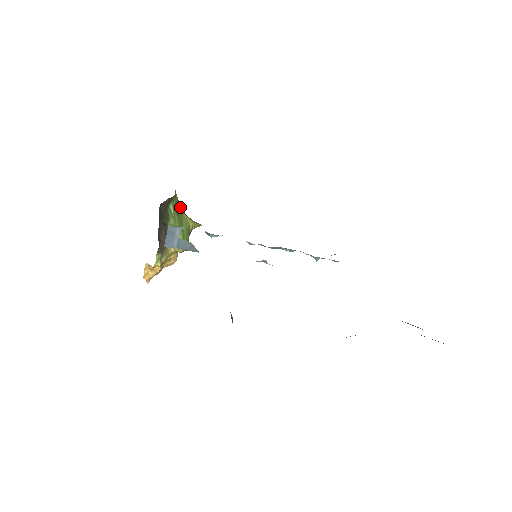
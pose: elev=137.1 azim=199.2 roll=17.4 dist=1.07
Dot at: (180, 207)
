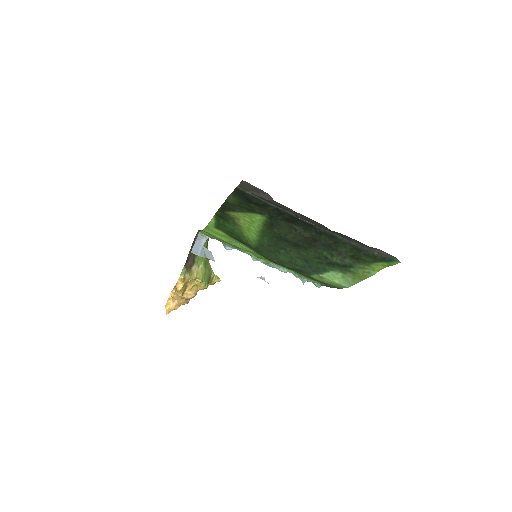
Dot at: occluded
